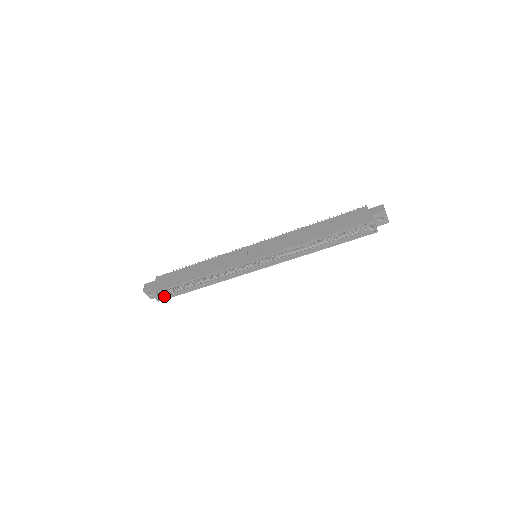
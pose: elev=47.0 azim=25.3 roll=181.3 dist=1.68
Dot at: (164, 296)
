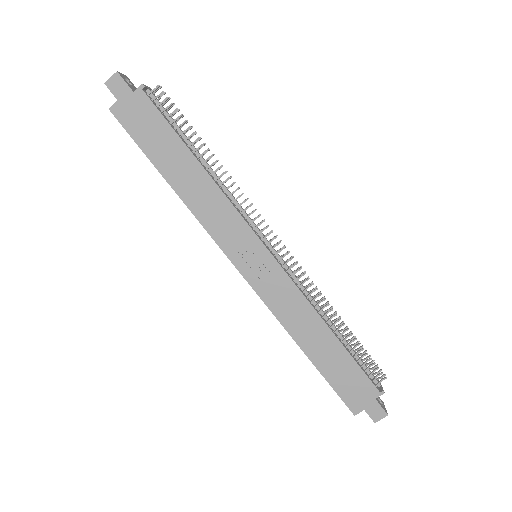
Dot at: occluded
